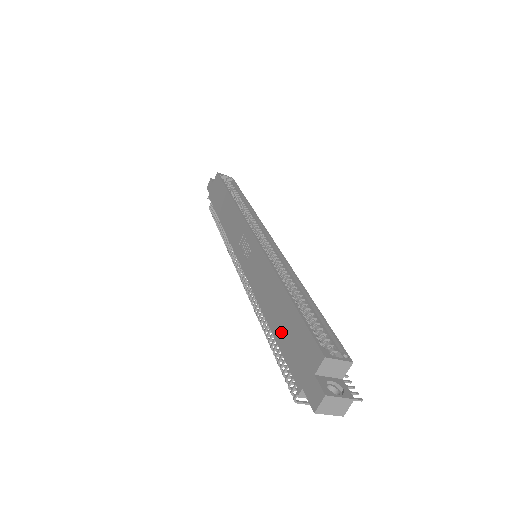
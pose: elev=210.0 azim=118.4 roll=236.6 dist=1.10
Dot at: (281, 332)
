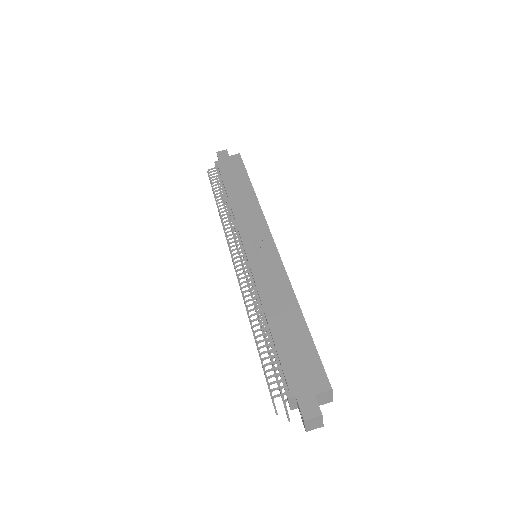
Dot at: (285, 341)
